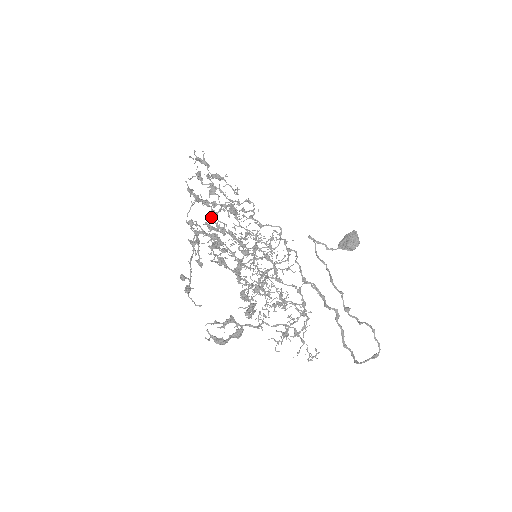
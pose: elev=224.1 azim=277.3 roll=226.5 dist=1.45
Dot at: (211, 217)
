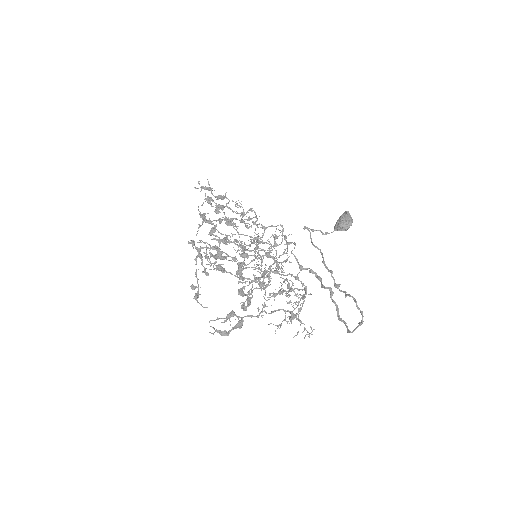
Dot at: (210, 233)
